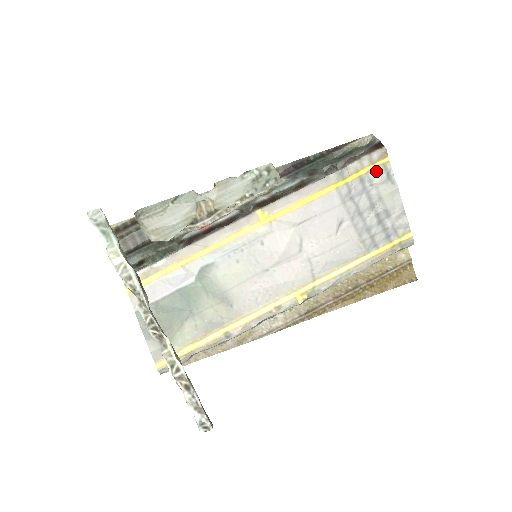
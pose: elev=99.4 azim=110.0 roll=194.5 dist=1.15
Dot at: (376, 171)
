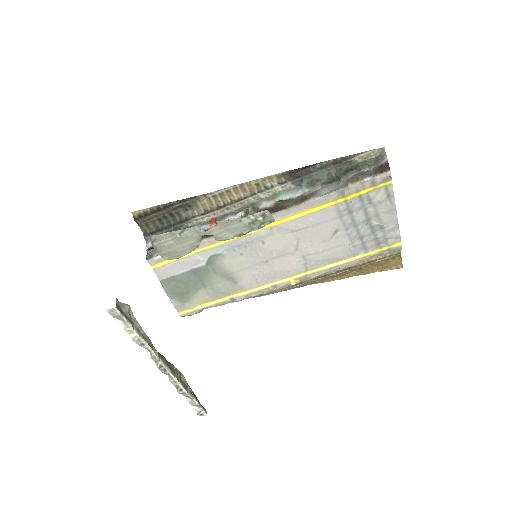
Dot at: (377, 192)
